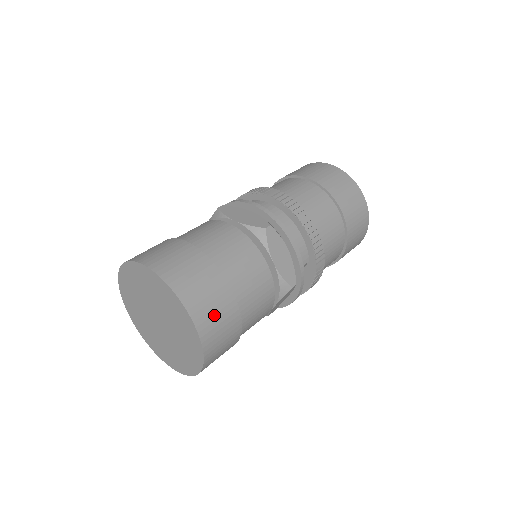
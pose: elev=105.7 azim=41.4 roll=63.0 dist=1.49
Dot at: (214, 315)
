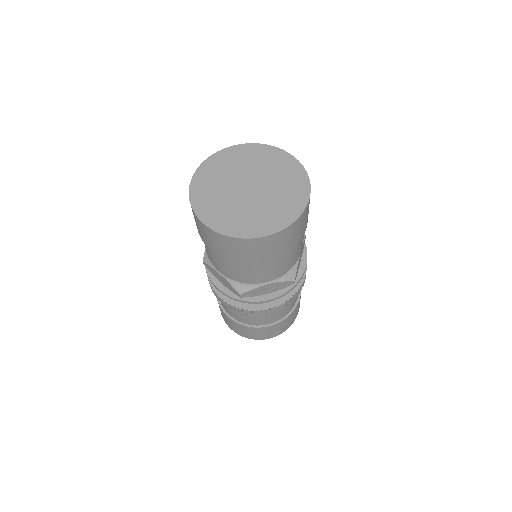
Dot at: occluded
